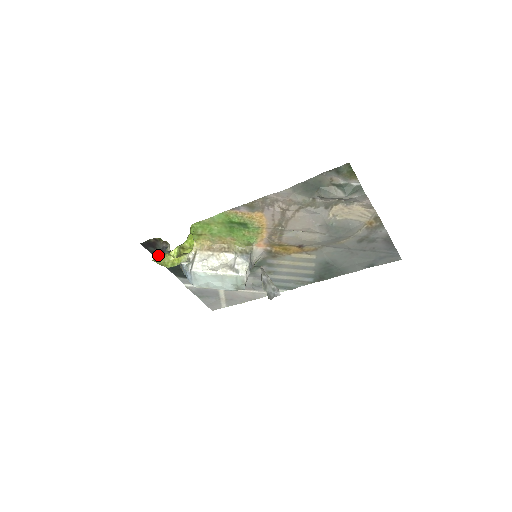
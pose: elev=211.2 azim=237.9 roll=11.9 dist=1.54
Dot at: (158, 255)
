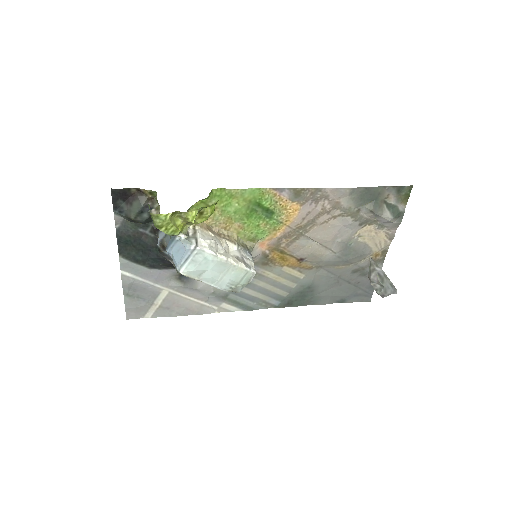
Dot at: (128, 215)
